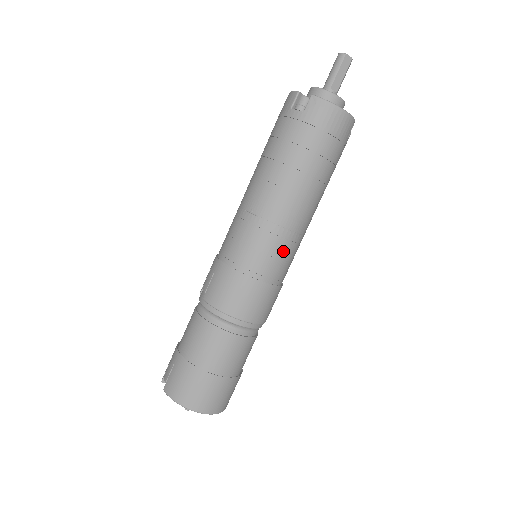
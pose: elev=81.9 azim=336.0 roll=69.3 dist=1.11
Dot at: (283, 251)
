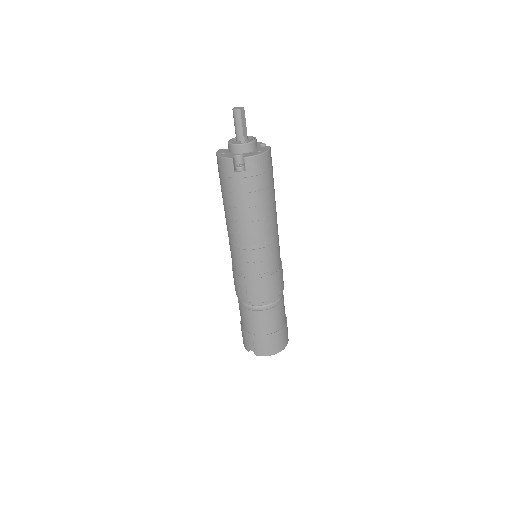
Dot at: (277, 248)
